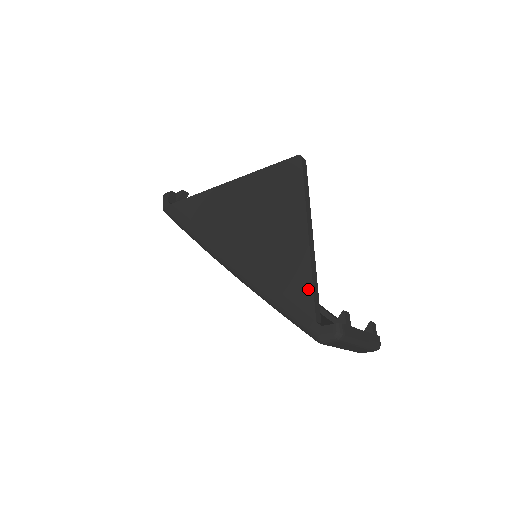
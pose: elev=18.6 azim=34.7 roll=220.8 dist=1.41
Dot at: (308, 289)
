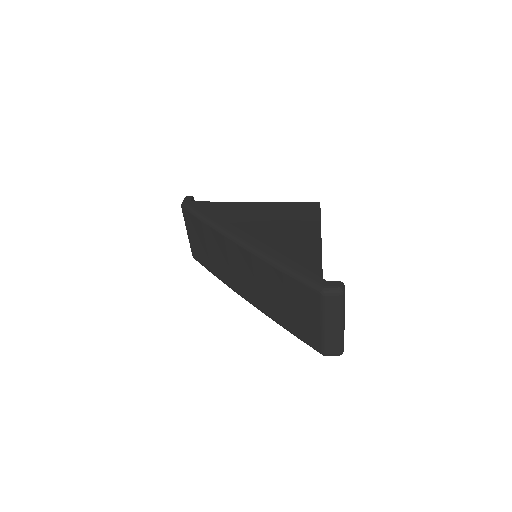
Dot at: (318, 261)
